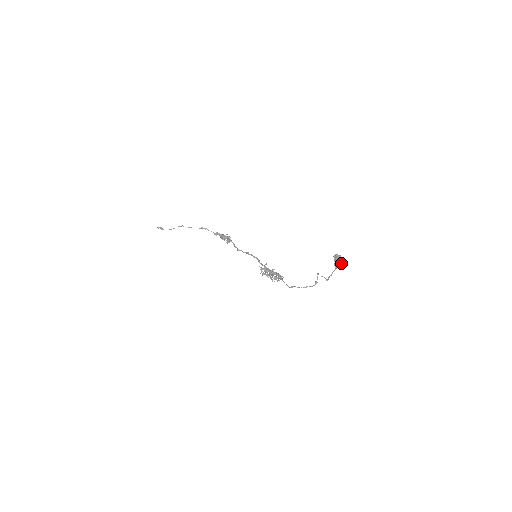
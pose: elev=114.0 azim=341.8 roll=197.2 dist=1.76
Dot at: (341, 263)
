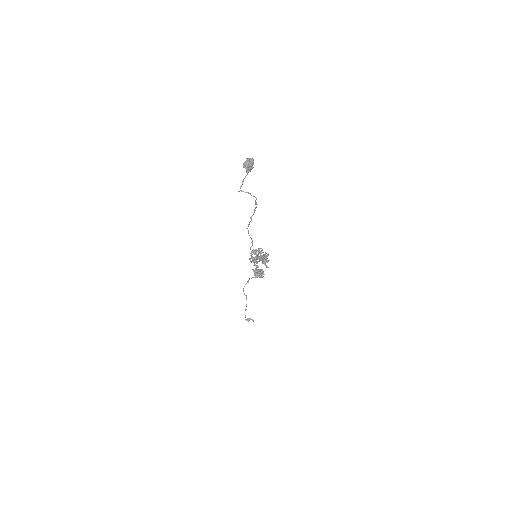
Dot at: (248, 163)
